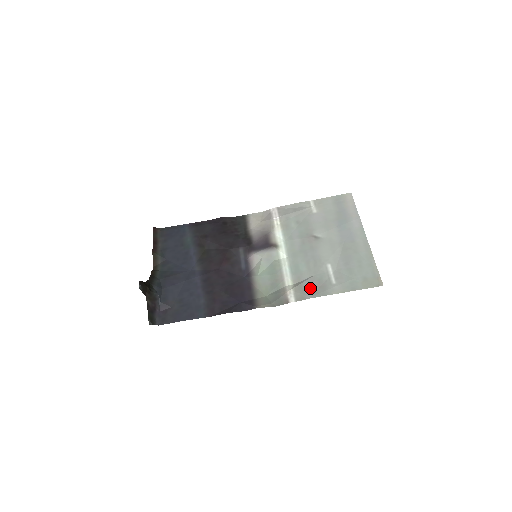
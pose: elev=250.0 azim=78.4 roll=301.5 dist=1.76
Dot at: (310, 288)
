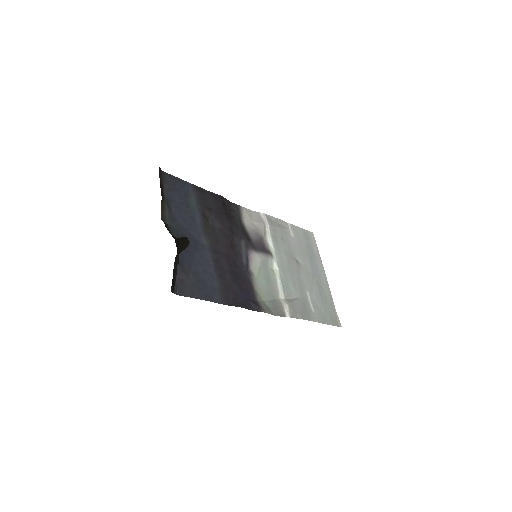
Dot at: (299, 309)
